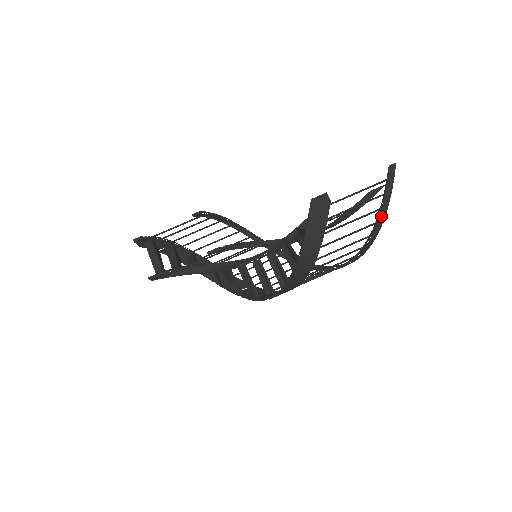
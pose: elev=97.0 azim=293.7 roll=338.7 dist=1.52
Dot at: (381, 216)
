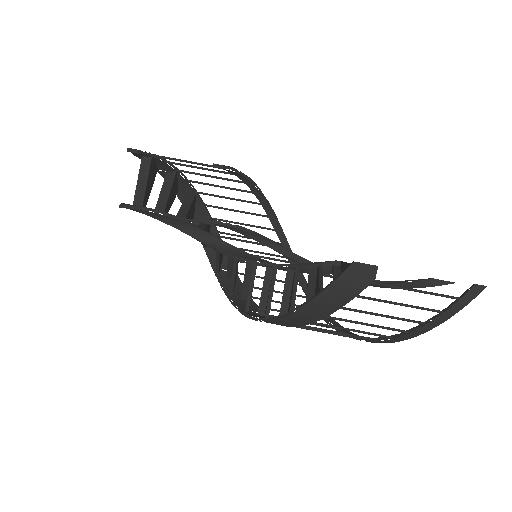
Dot at: (419, 330)
